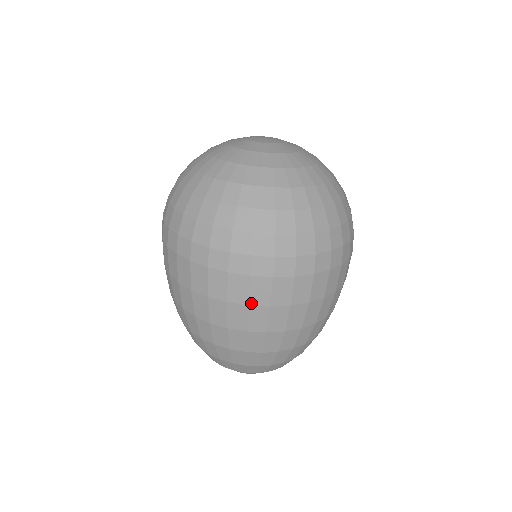
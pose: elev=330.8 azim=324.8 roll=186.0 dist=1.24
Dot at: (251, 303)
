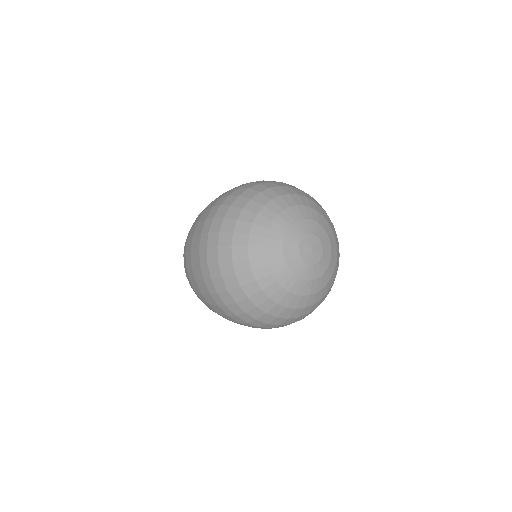
Dot at: occluded
